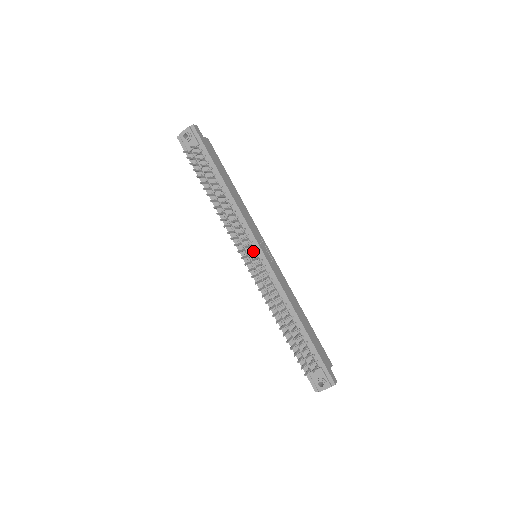
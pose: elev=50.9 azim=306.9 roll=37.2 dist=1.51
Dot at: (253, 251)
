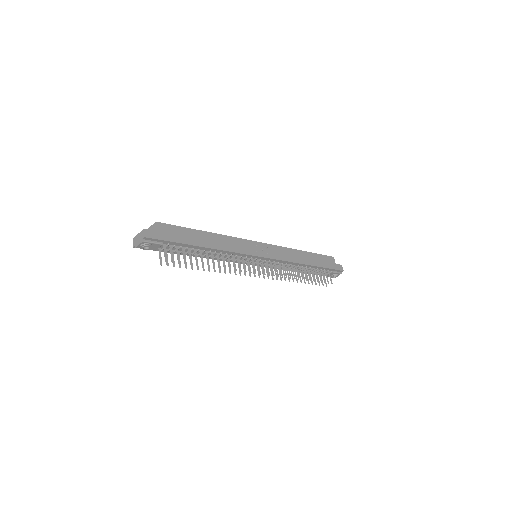
Dot at: (257, 263)
